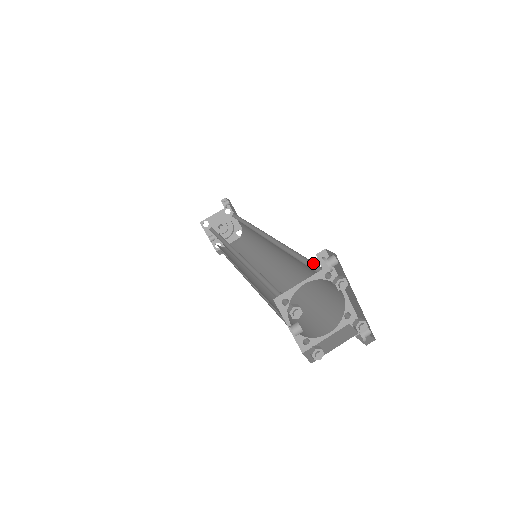
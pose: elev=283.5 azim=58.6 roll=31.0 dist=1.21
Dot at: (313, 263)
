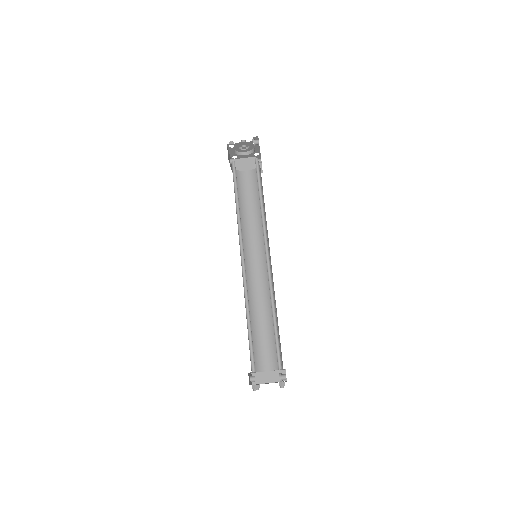
Dot at: occluded
